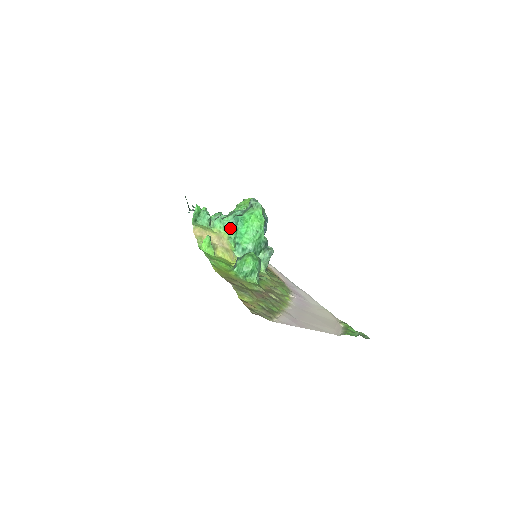
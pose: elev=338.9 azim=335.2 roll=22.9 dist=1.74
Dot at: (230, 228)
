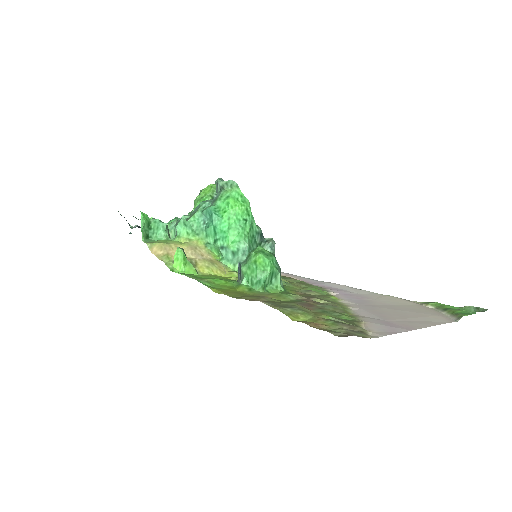
Dot at: (203, 230)
